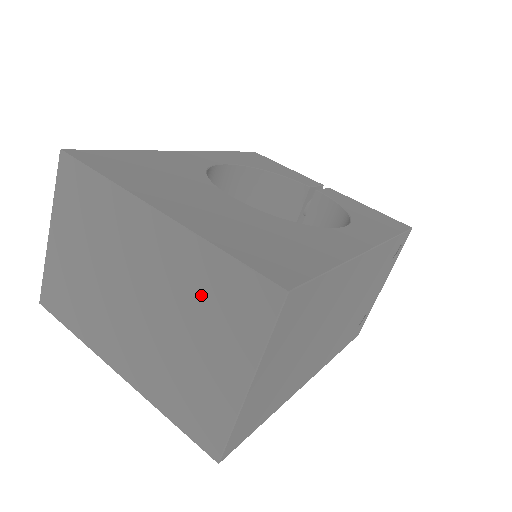
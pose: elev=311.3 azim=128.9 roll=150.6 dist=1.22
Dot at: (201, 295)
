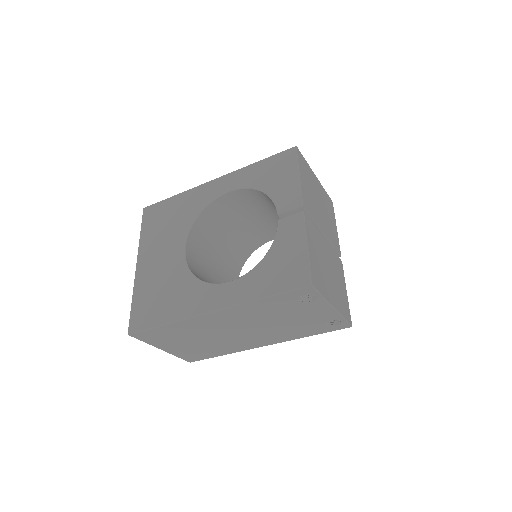
Dot at: occluded
